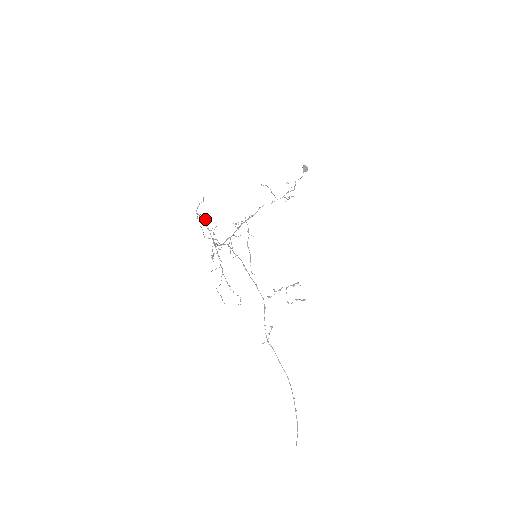
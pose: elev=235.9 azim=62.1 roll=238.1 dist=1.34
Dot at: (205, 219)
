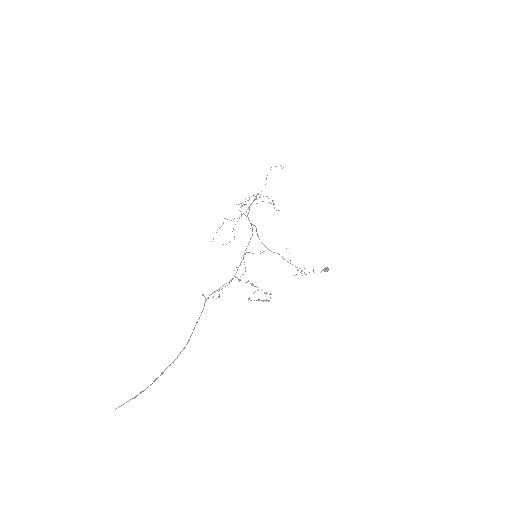
Dot at: occluded
